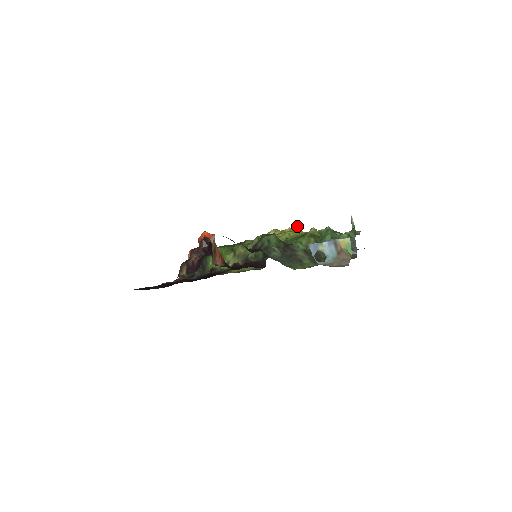
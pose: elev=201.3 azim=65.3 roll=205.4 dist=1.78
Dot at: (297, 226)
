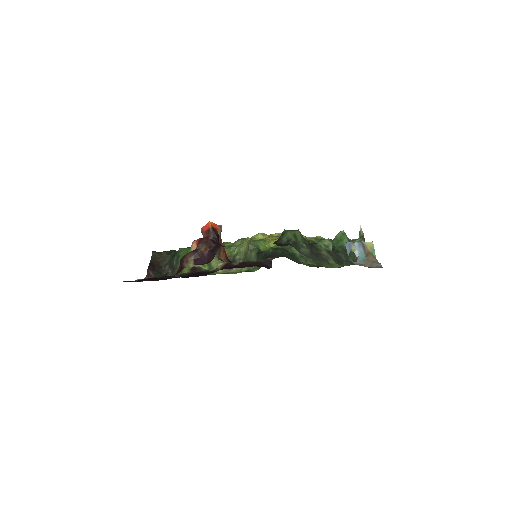
Dot at: occluded
